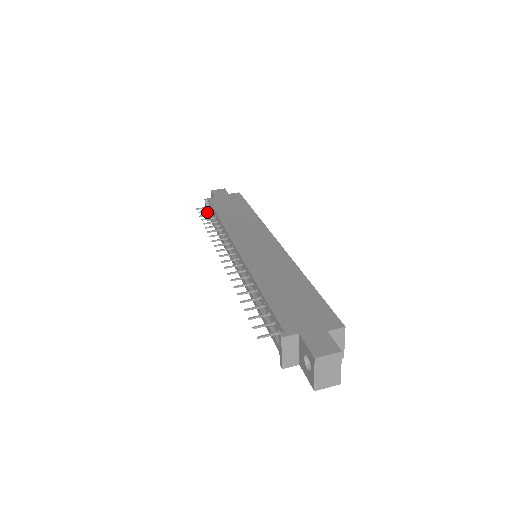
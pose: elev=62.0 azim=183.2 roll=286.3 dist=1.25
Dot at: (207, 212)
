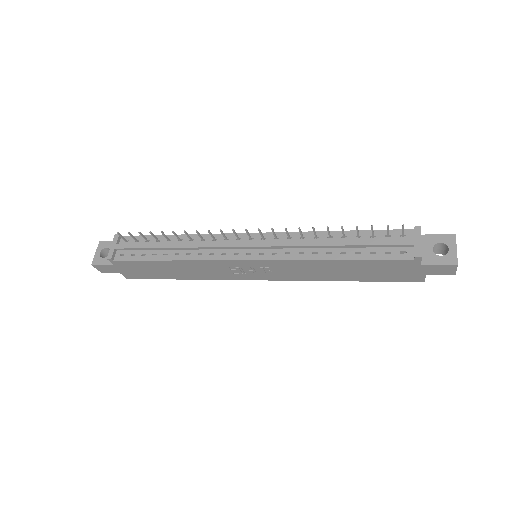
Dot at: (122, 245)
